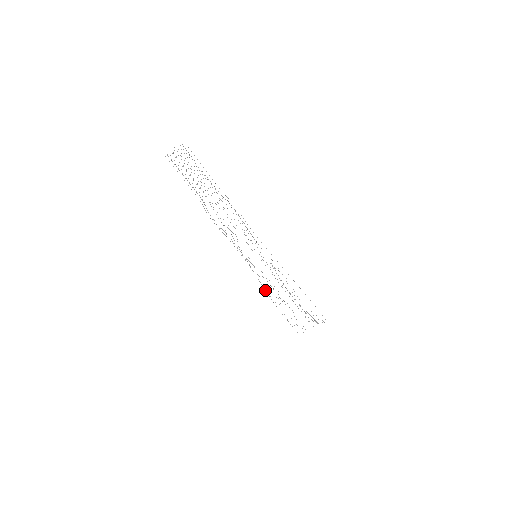
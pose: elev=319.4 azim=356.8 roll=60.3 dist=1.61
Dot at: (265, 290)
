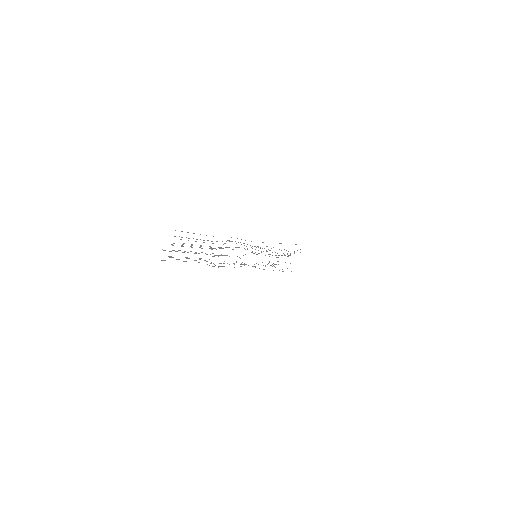
Dot at: (263, 269)
